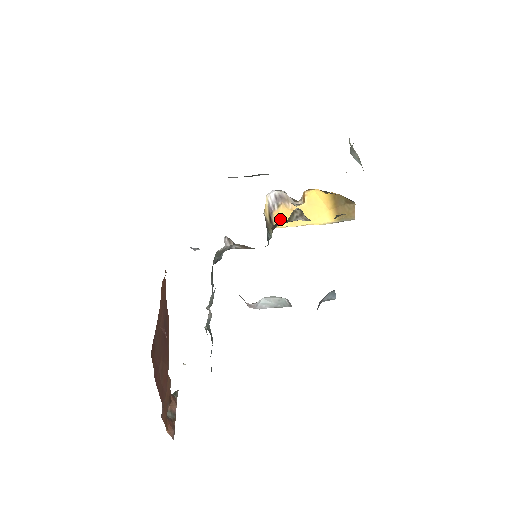
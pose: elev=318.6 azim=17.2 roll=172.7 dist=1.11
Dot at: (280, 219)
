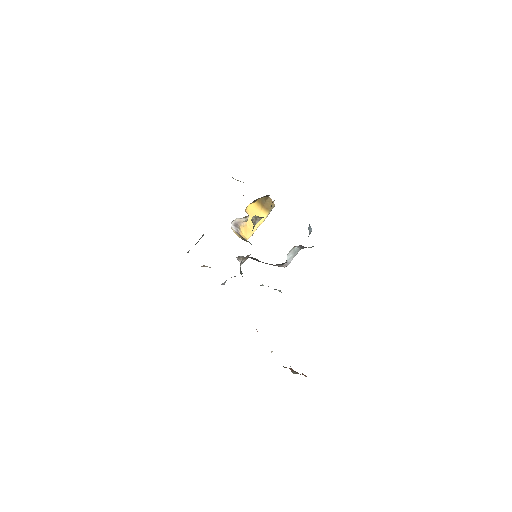
Dot at: (245, 235)
